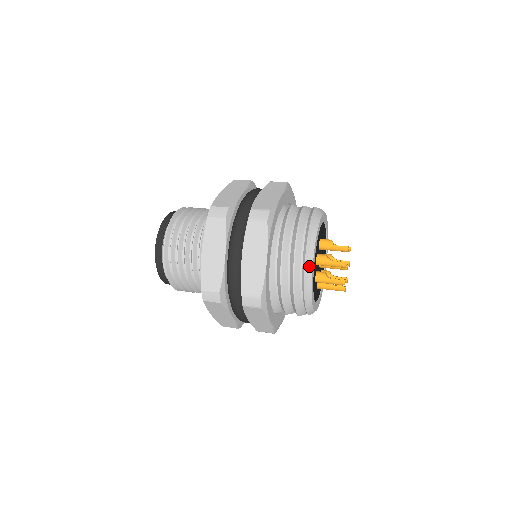
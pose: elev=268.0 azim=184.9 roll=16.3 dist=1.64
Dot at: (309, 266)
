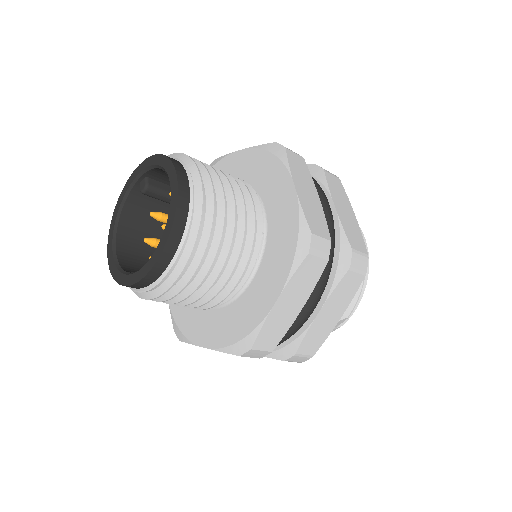
Dot at: occluded
